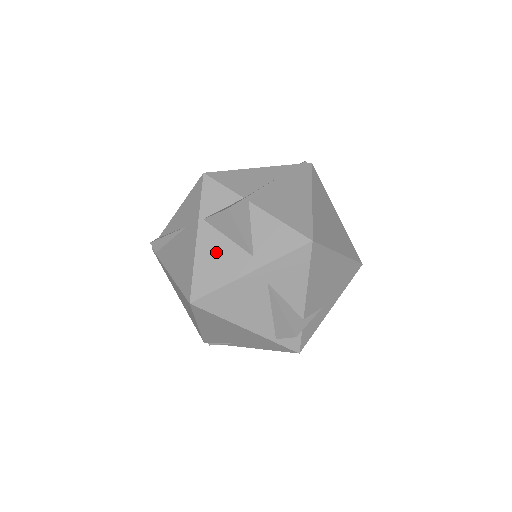
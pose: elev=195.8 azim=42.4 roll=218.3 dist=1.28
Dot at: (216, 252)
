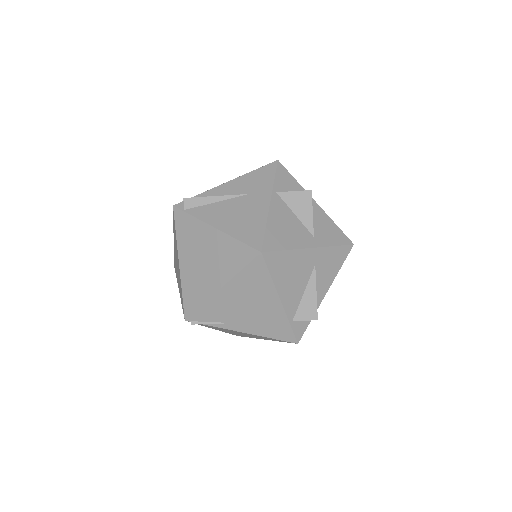
Dot at: (286, 221)
